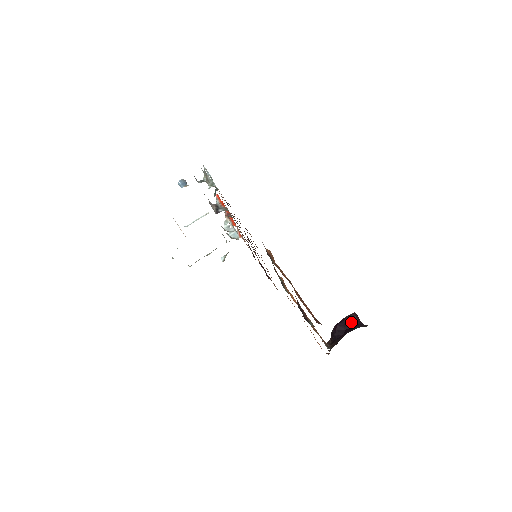
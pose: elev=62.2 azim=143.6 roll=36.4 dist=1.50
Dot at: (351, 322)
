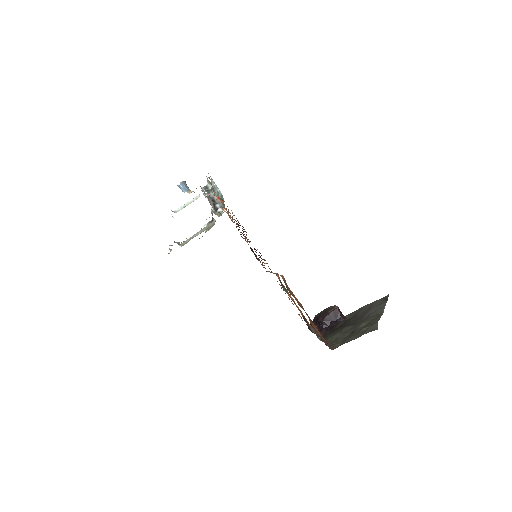
Dot at: (335, 315)
